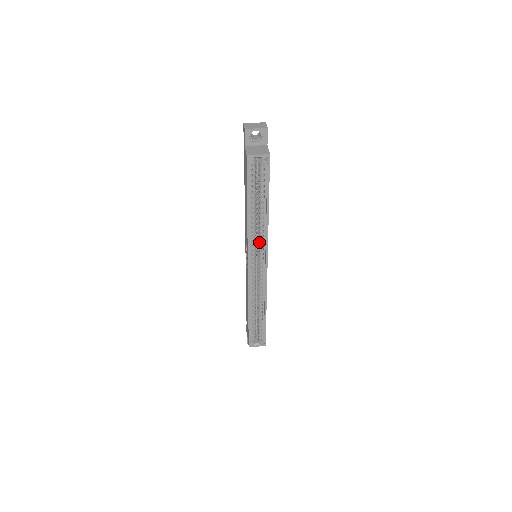
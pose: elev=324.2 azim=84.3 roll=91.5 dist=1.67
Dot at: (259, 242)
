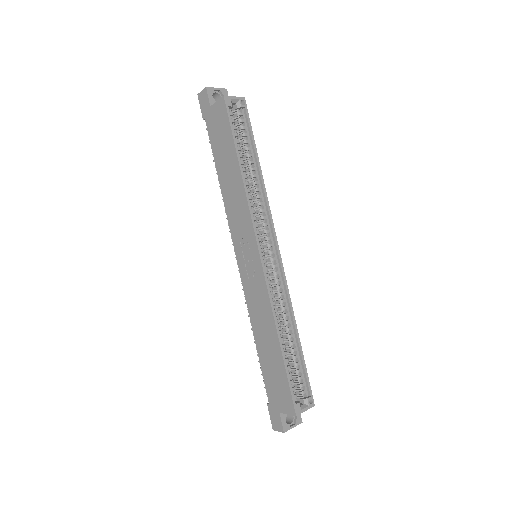
Dot at: (260, 218)
